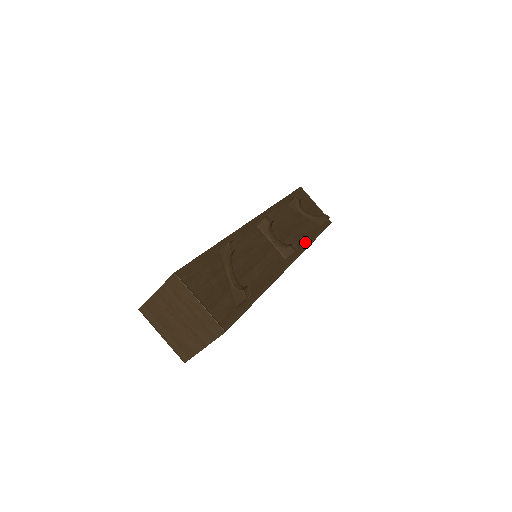
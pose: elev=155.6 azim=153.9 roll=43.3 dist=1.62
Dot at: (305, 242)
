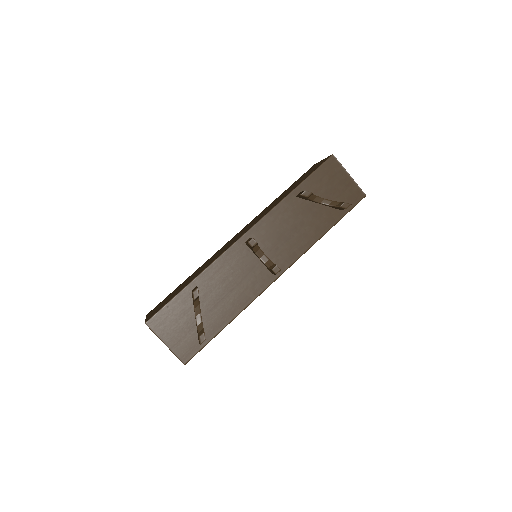
Dot at: (309, 242)
